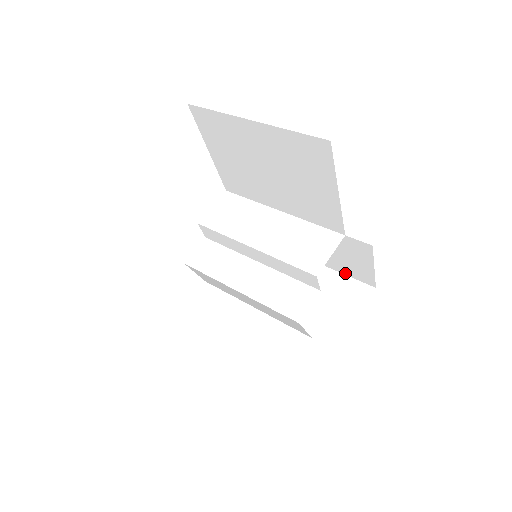
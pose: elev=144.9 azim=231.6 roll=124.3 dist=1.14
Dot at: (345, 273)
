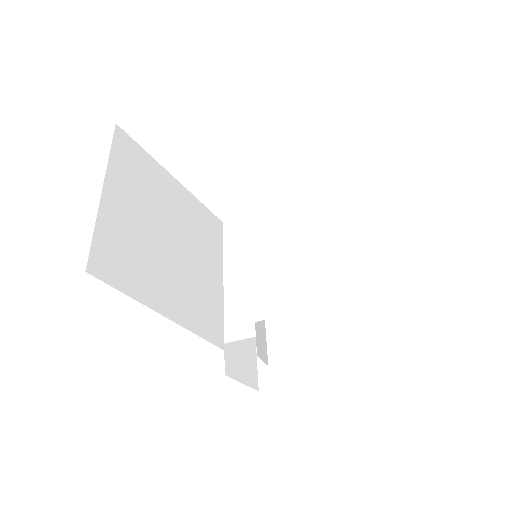
Dot at: (337, 335)
